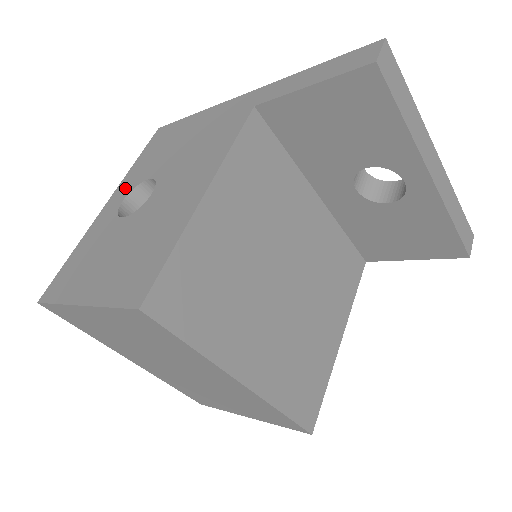
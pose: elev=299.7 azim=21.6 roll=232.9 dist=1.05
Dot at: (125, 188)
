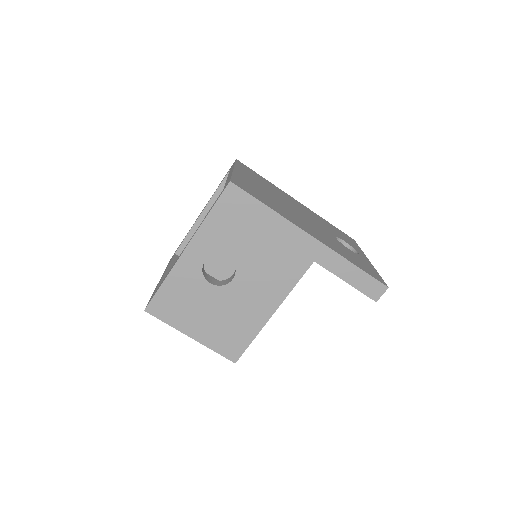
Dot at: (204, 246)
